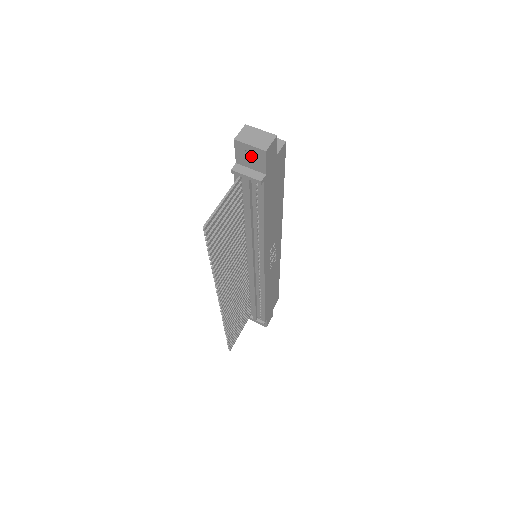
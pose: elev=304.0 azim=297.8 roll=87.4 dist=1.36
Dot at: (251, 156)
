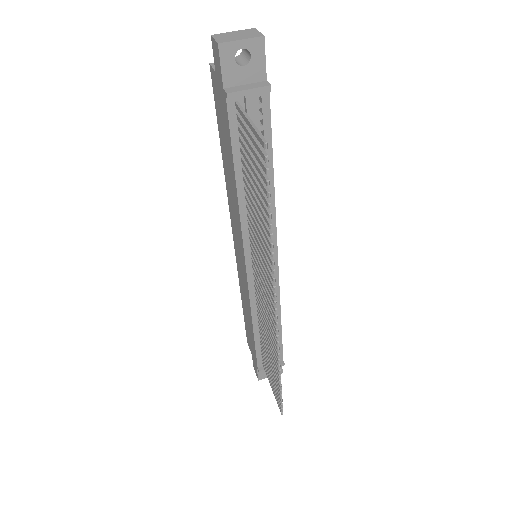
Dot at: (241, 64)
